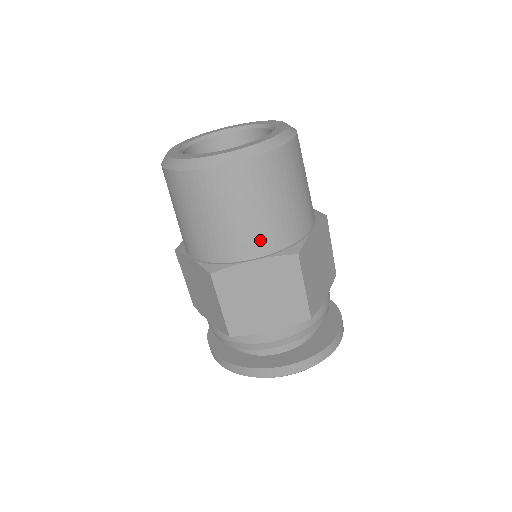
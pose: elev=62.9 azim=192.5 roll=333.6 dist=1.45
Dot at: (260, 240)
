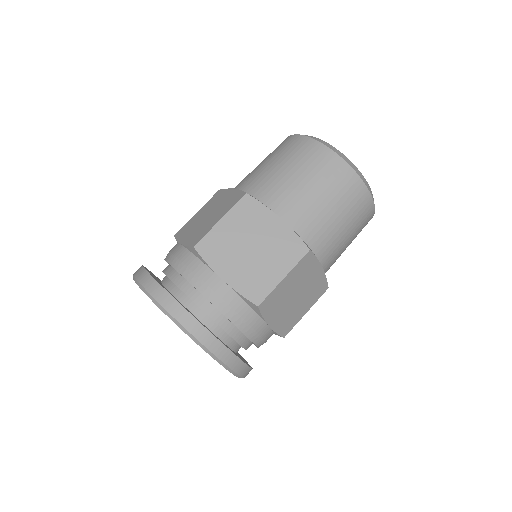
Dot at: (333, 259)
